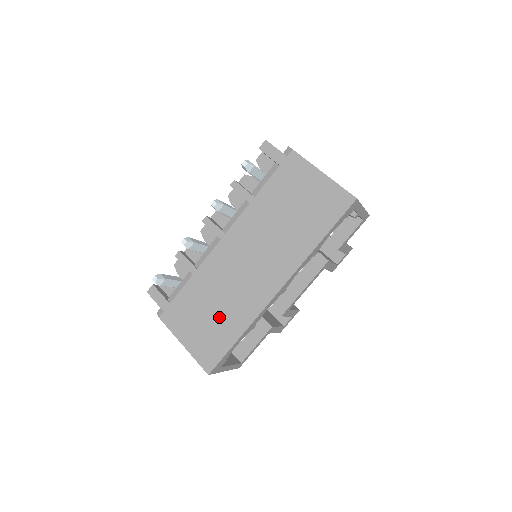
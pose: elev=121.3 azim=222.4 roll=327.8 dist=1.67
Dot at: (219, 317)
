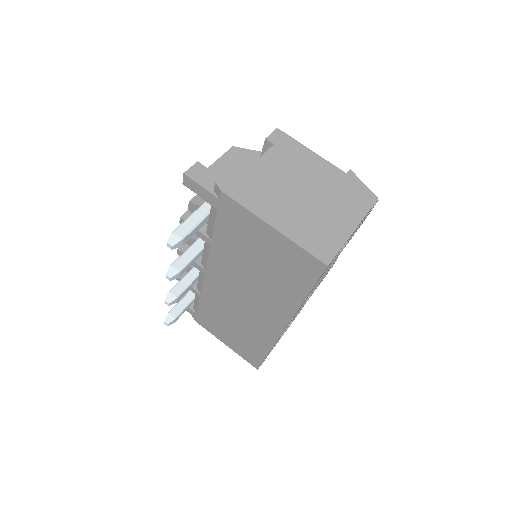
Dot at: (242, 335)
